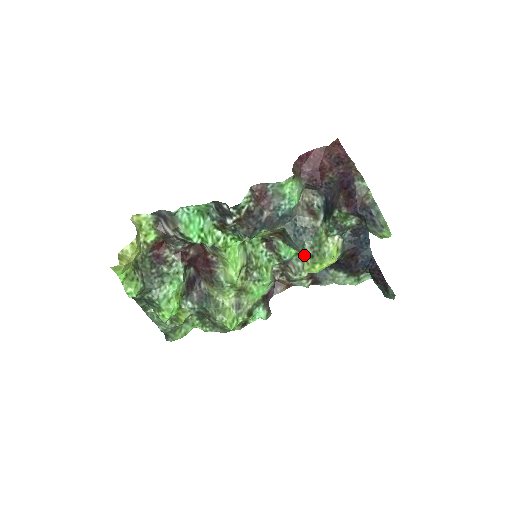
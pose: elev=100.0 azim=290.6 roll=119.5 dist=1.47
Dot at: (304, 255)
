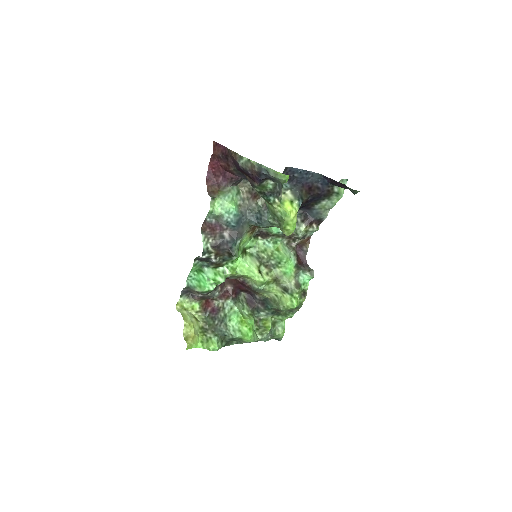
Dot at: (277, 227)
